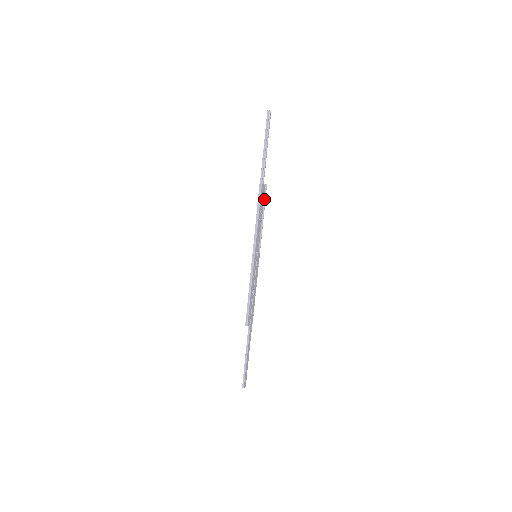
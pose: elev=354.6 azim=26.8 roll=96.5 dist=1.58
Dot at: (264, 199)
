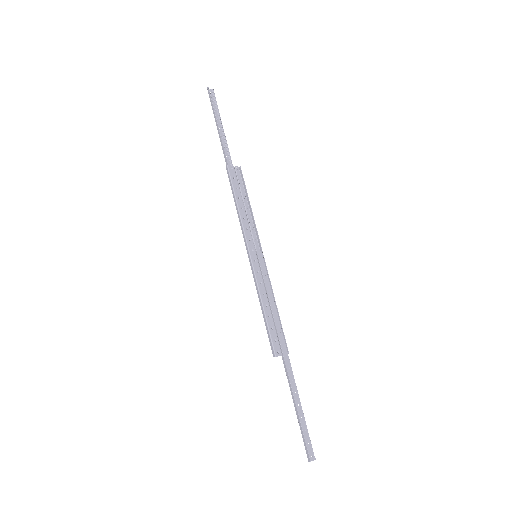
Dot at: (243, 184)
